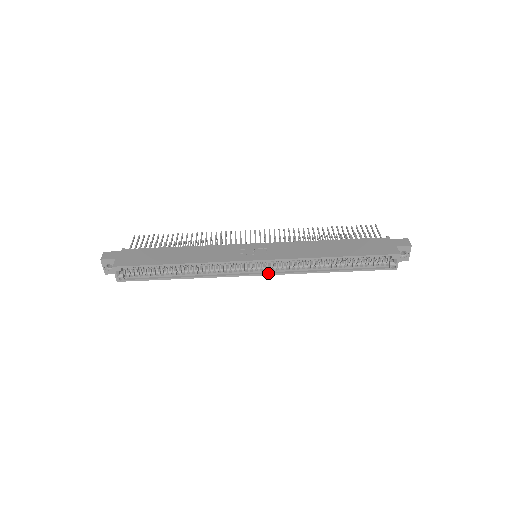
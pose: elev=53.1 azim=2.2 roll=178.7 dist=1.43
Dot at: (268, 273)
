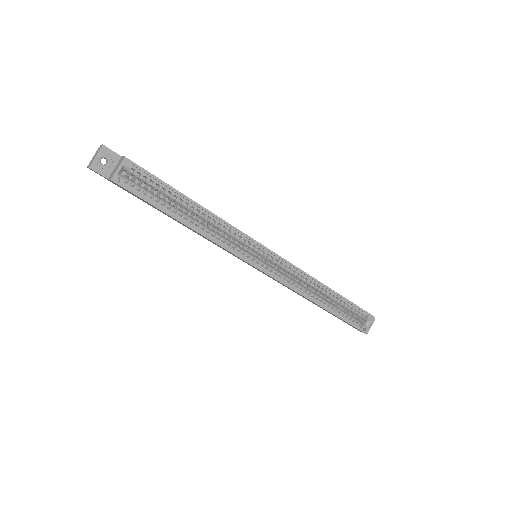
Dot at: (271, 274)
